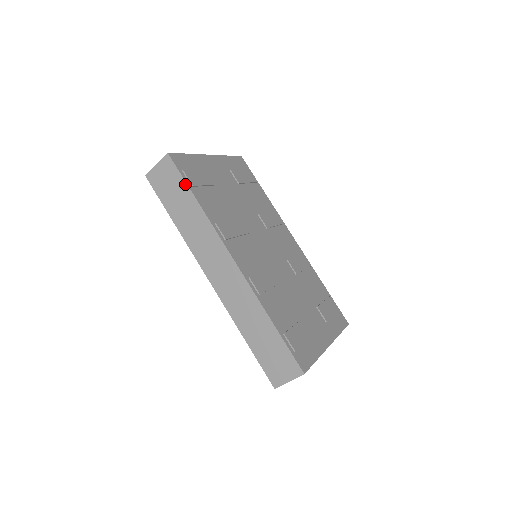
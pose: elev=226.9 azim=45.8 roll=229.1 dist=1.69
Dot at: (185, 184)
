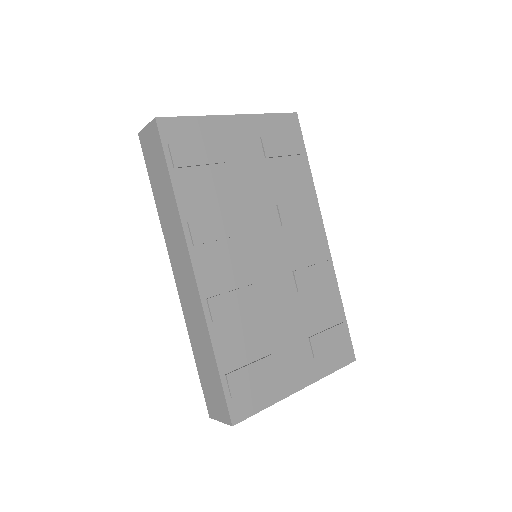
Dot at: (165, 163)
